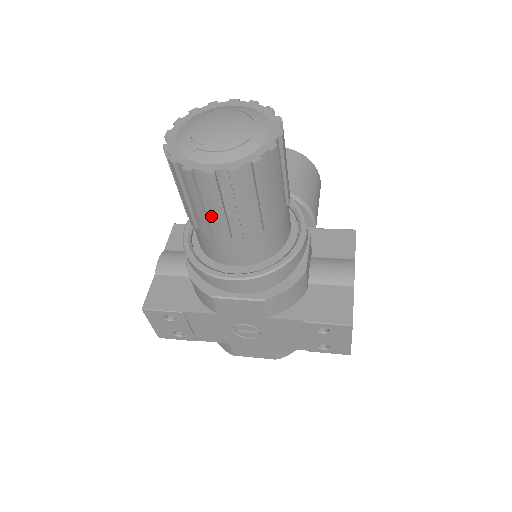
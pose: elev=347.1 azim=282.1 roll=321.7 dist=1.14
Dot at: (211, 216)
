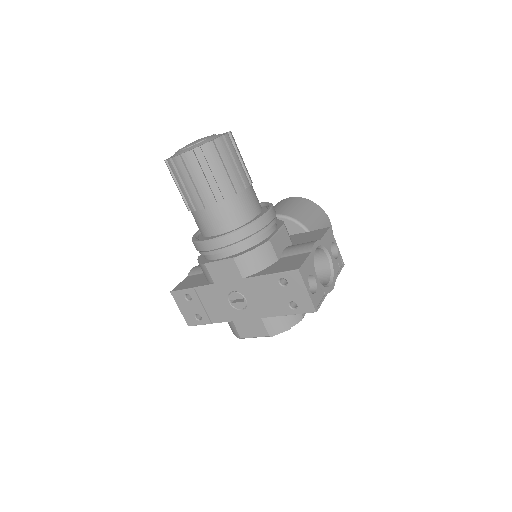
Dot at: (190, 193)
